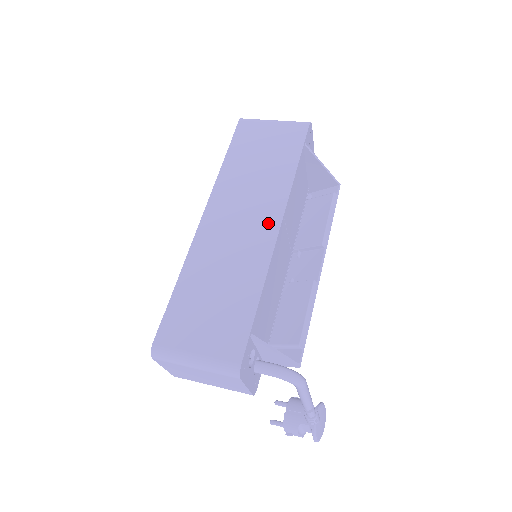
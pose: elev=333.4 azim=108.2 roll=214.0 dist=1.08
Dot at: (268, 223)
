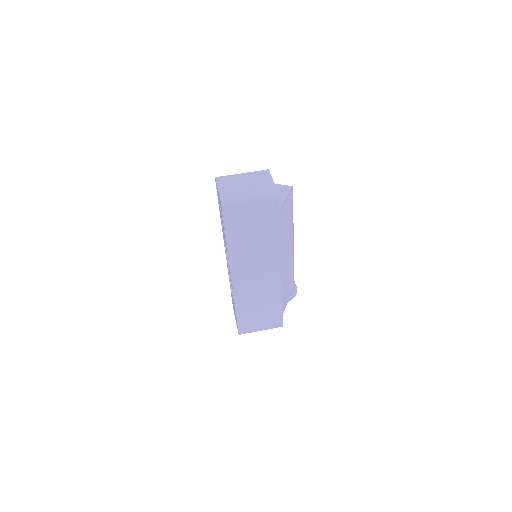
Dot at: (273, 270)
